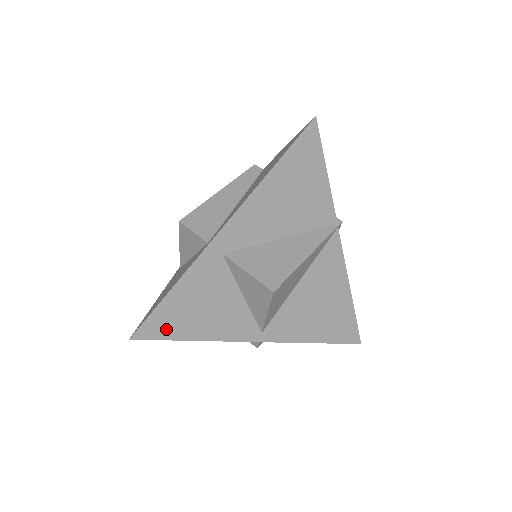
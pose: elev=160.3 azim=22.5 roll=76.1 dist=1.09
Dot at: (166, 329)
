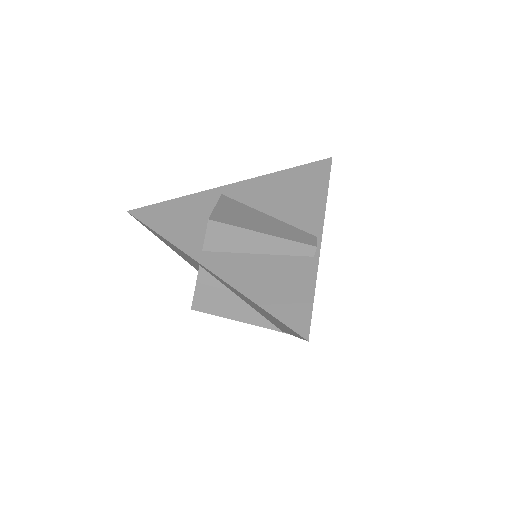
Dot at: (150, 230)
